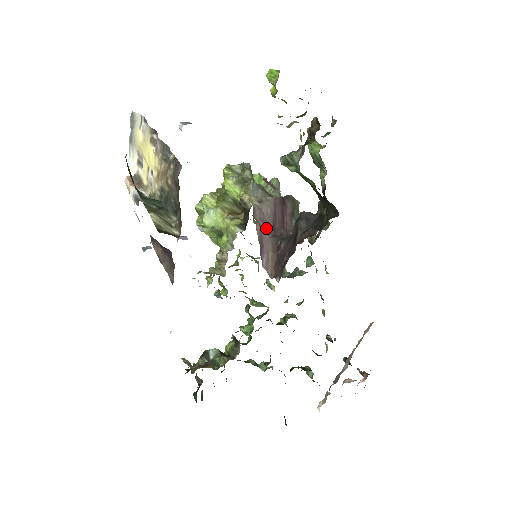
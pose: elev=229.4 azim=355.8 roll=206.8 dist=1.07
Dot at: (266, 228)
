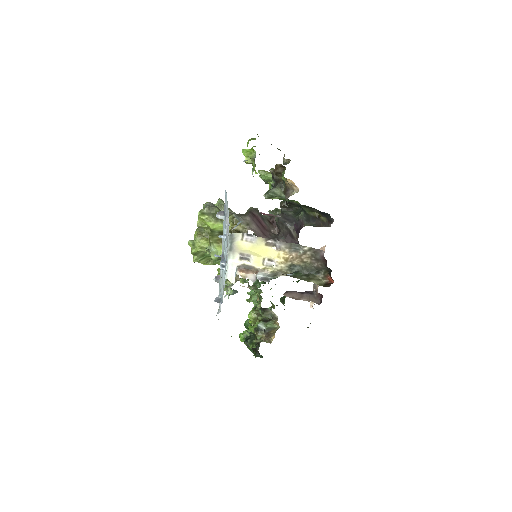
Dot at: occluded
